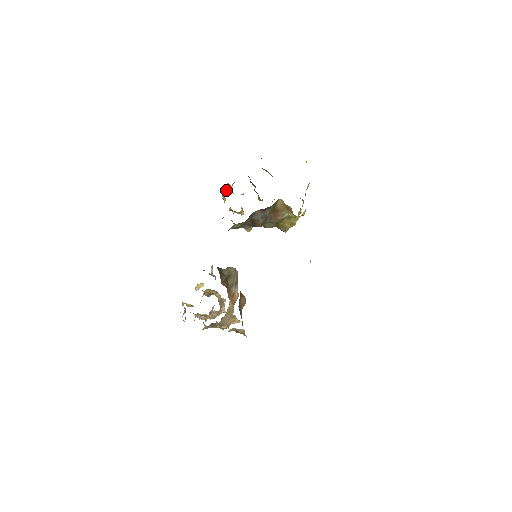
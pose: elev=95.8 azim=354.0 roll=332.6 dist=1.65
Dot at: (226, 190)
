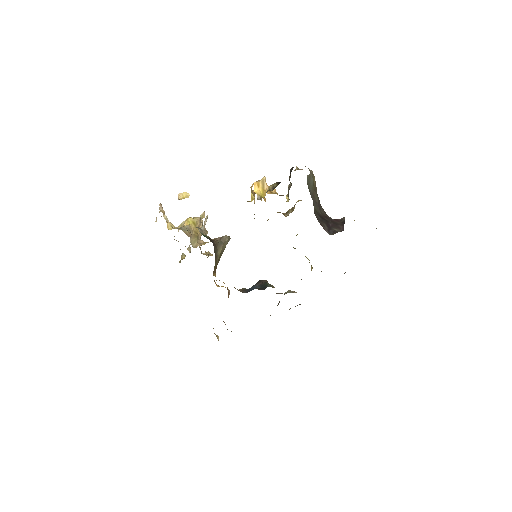
Dot at: (259, 196)
